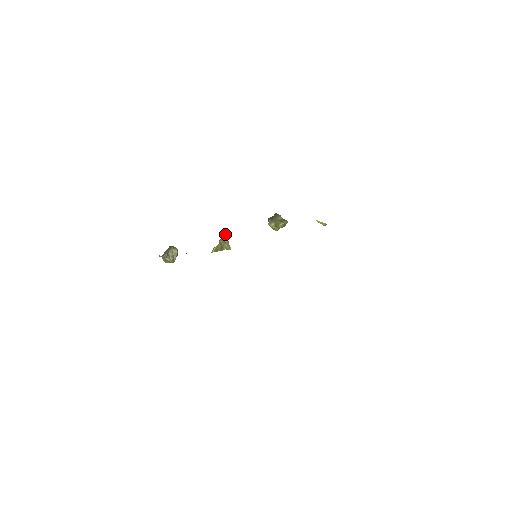
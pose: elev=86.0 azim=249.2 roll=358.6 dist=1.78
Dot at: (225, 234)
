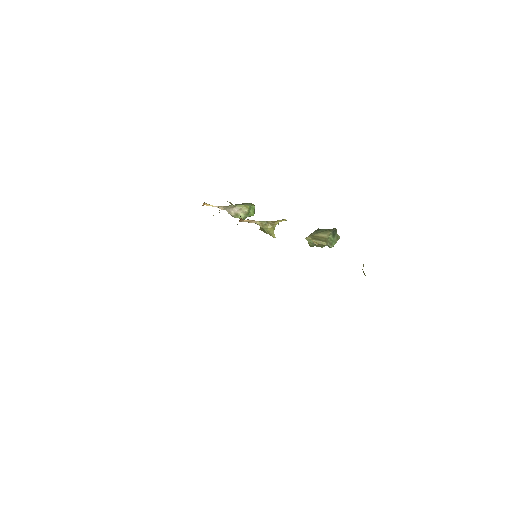
Dot at: occluded
